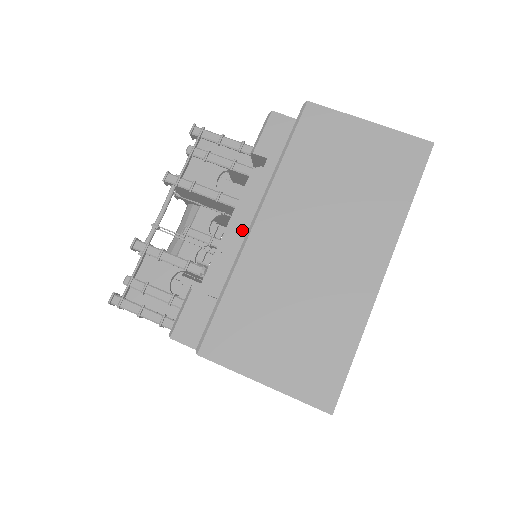
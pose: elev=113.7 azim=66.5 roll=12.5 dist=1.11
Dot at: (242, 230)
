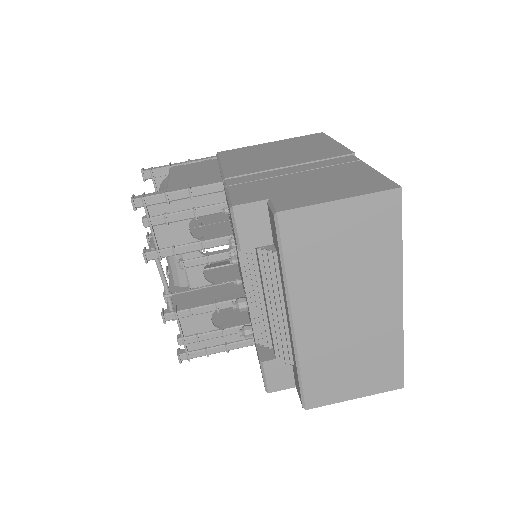
Dot at: (275, 313)
